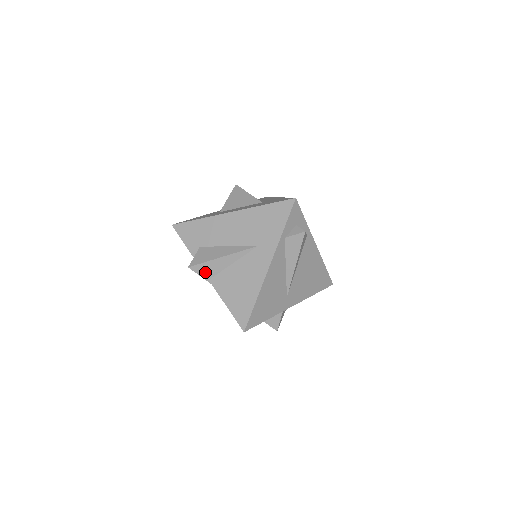
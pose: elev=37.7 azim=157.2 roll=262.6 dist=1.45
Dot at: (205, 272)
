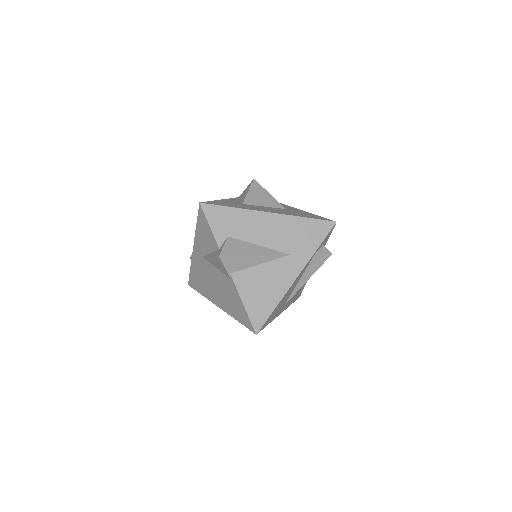
Dot at: (231, 265)
